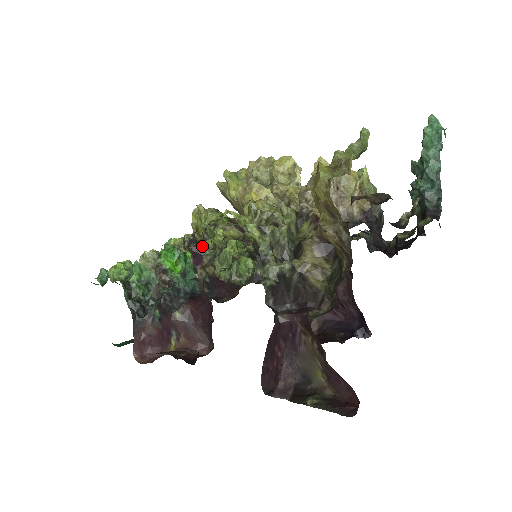
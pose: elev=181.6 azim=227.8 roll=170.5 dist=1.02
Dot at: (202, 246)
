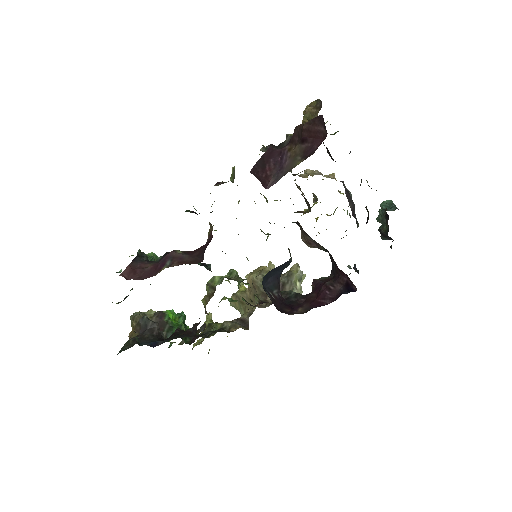
Dot at: occluded
